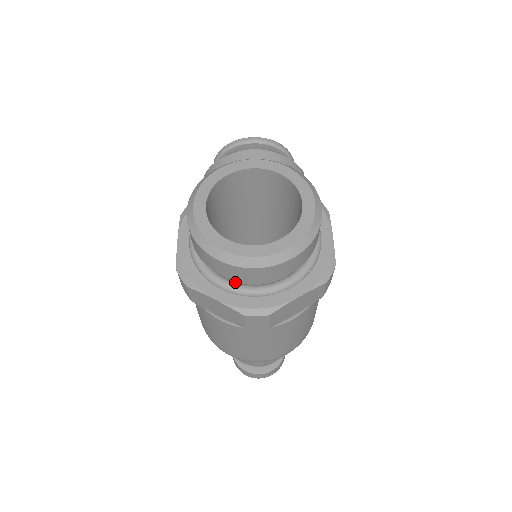
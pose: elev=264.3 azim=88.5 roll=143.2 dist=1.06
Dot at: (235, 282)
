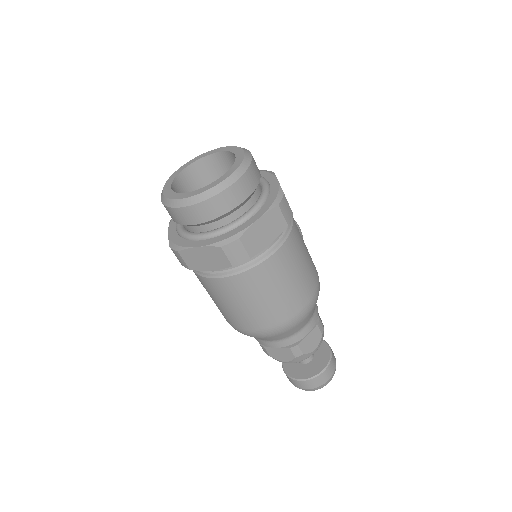
Dot at: (209, 231)
